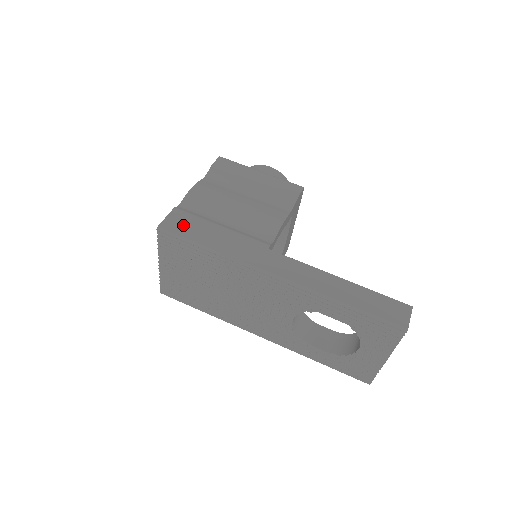
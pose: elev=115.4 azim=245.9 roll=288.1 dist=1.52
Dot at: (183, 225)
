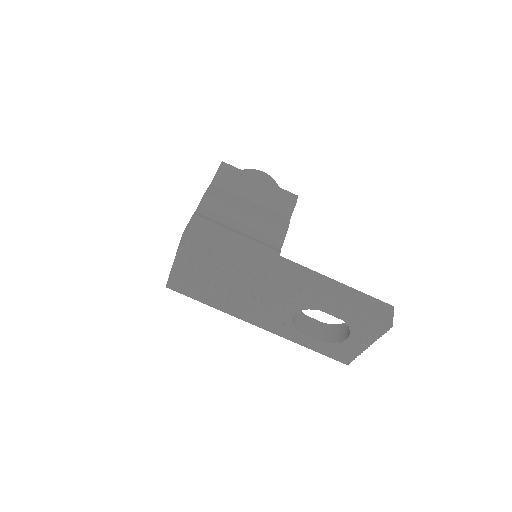
Dot at: (205, 232)
